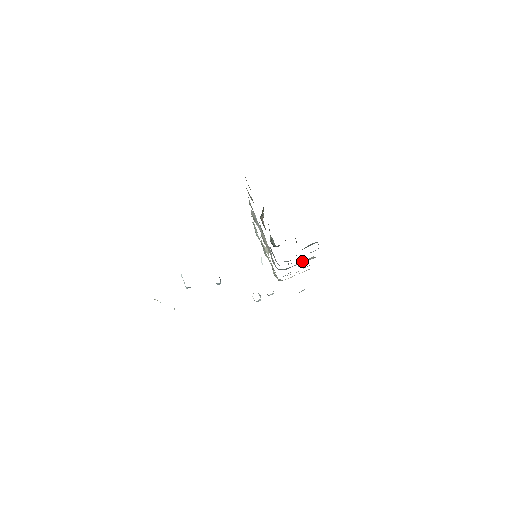
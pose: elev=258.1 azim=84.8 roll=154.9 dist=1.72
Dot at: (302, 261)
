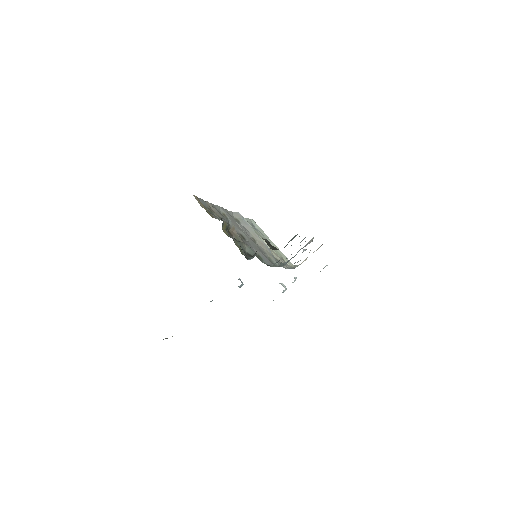
Dot at: (302, 248)
